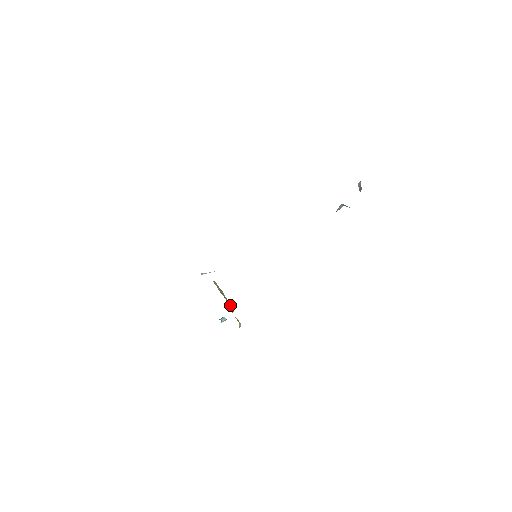
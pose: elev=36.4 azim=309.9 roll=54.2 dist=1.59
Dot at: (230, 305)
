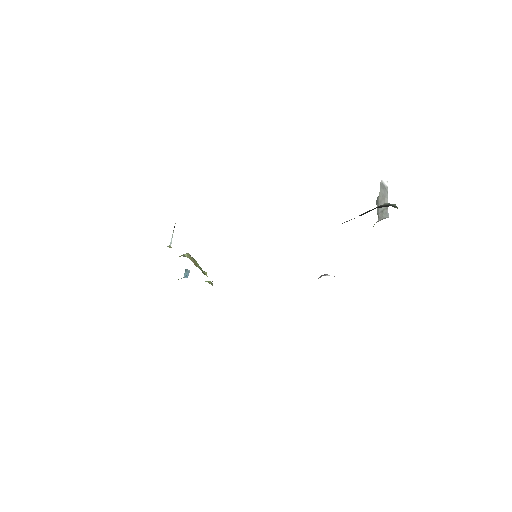
Dot at: (205, 274)
